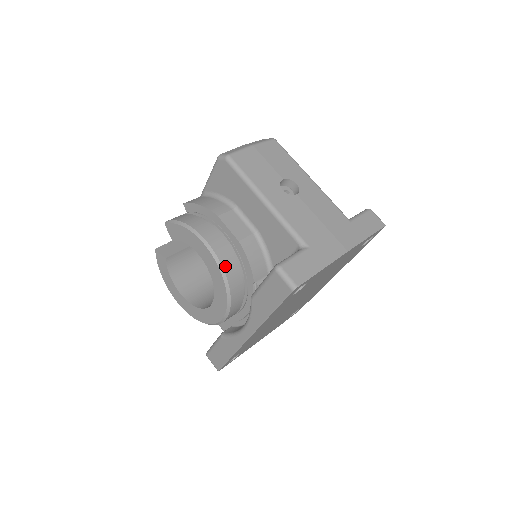
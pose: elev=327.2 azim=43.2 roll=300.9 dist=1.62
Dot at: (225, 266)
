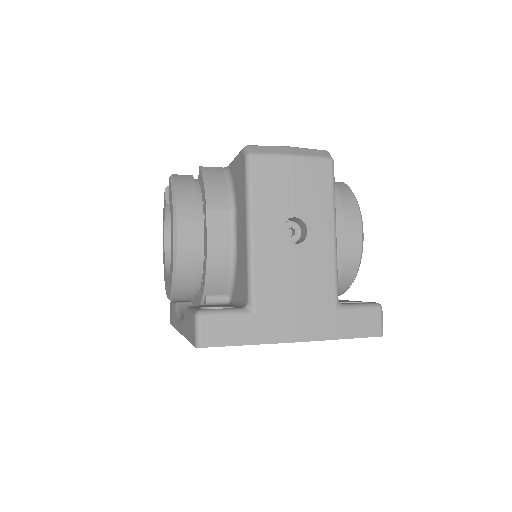
Dot at: (180, 263)
